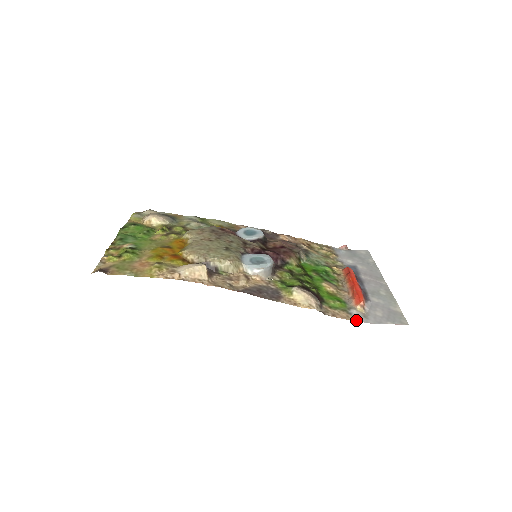
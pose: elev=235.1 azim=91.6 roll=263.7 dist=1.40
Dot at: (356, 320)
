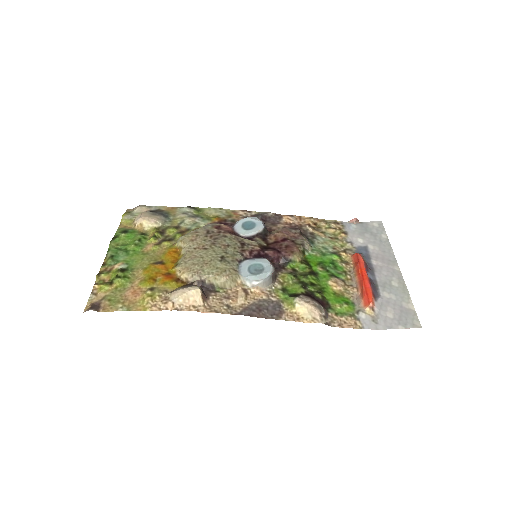
Dot at: (364, 328)
